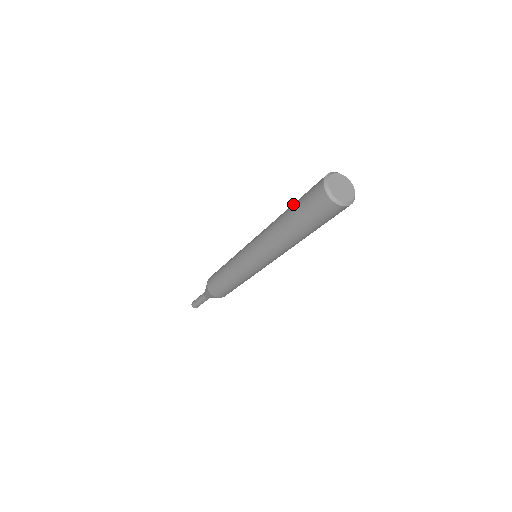
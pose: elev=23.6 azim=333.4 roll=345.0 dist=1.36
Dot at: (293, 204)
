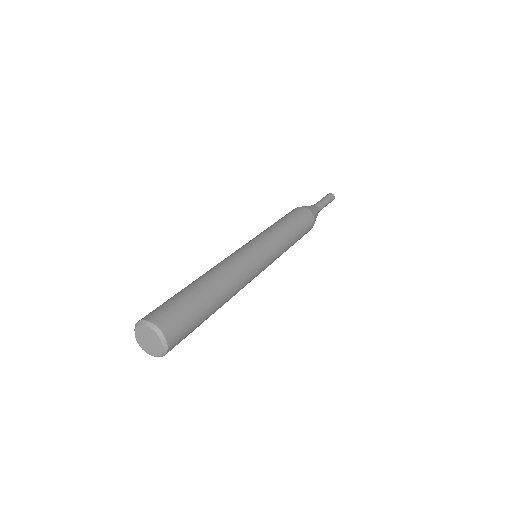
Dot at: occluded
